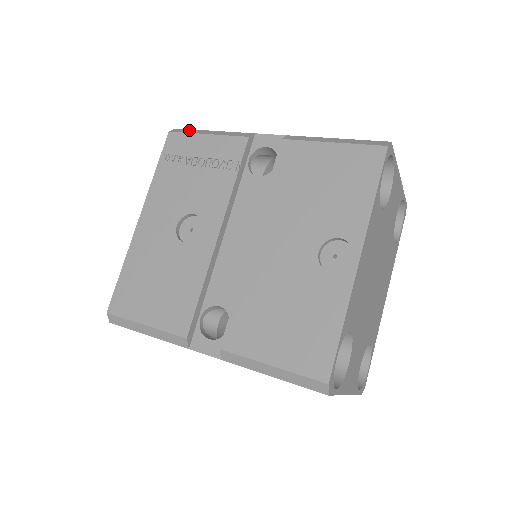
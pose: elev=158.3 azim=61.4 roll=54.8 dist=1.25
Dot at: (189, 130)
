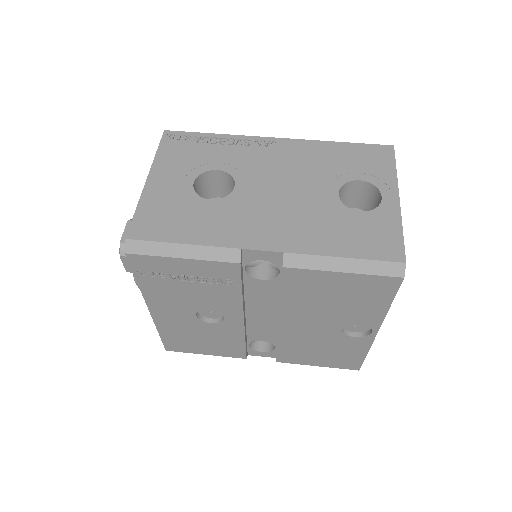
Dot at: (149, 246)
